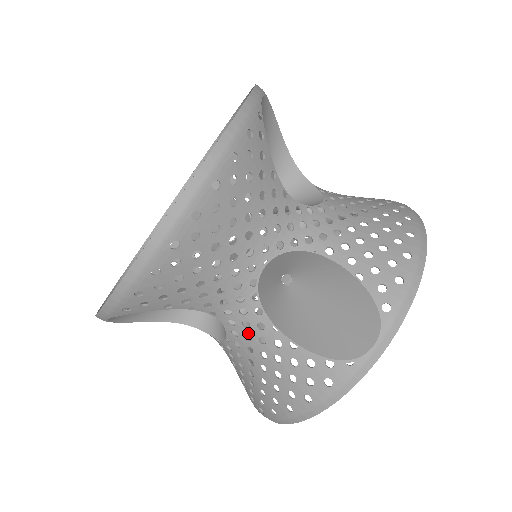
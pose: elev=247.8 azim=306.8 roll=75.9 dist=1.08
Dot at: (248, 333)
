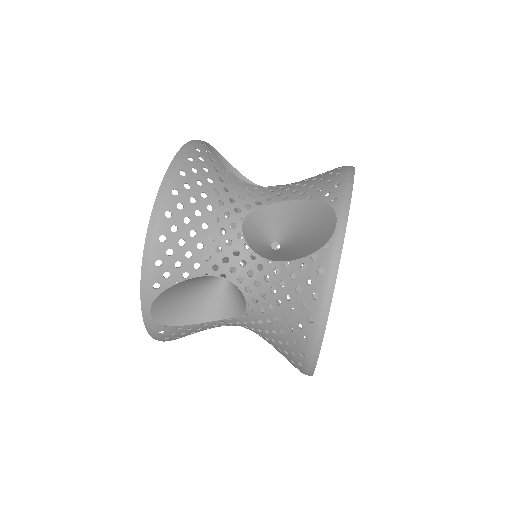
Dot at: (255, 280)
